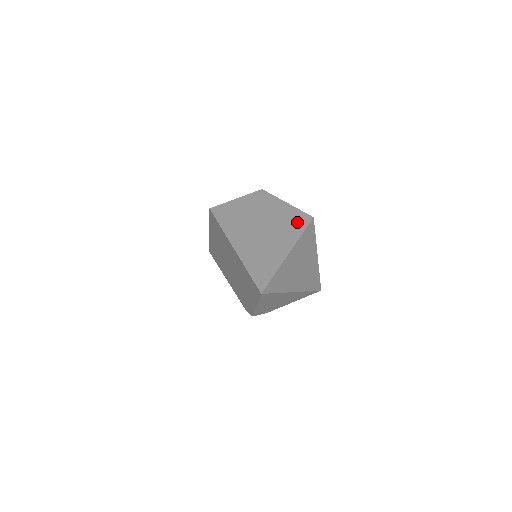
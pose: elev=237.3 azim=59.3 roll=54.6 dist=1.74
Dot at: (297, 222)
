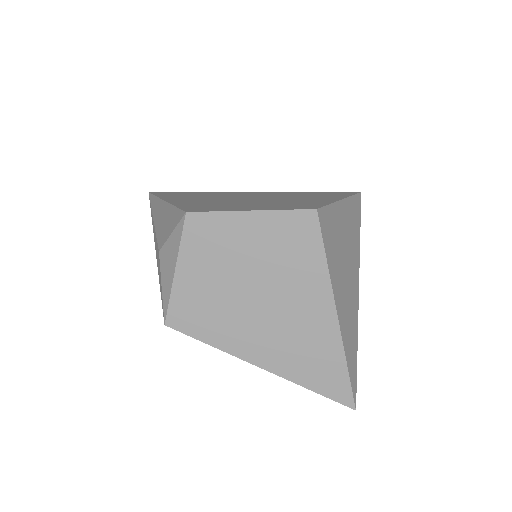
Dot at: (301, 245)
